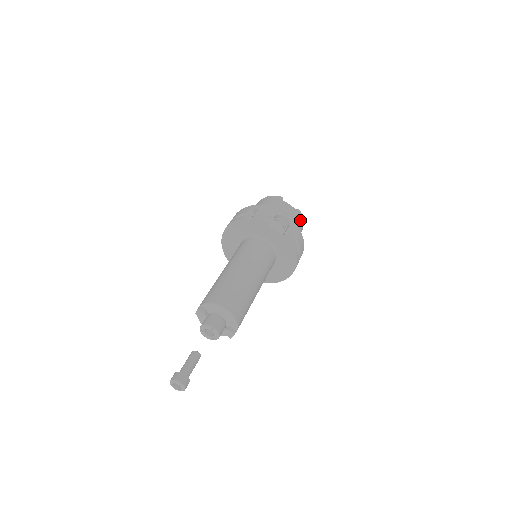
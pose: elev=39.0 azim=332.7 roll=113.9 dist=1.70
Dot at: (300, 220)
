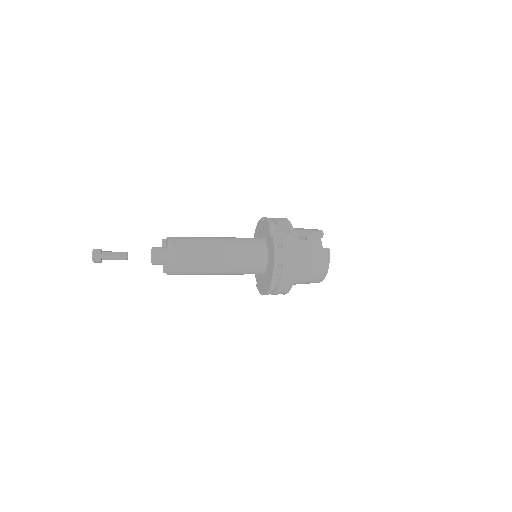
Dot at: (320, 255)
